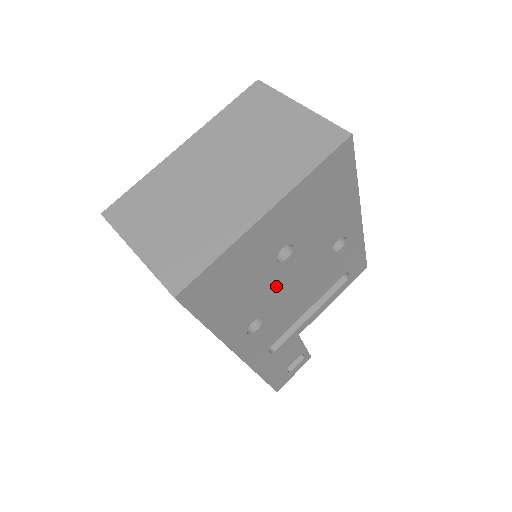
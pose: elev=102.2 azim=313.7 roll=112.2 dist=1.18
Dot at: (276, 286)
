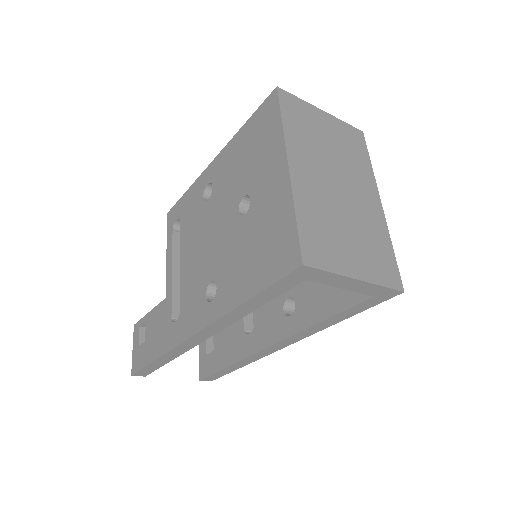
Dot at: occluded
